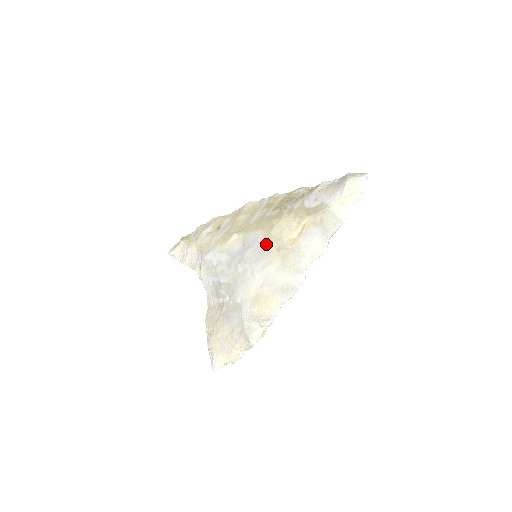
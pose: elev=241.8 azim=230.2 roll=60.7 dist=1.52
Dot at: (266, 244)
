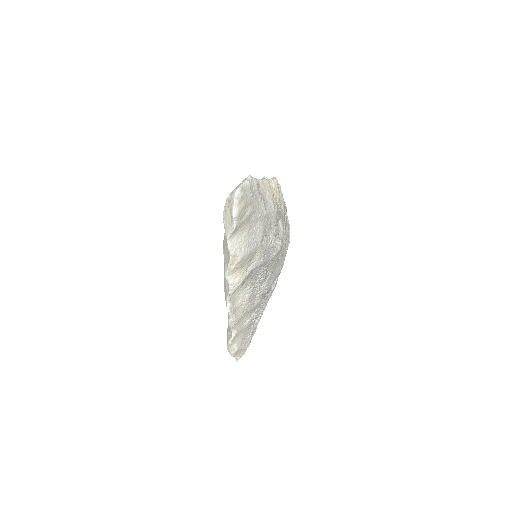
Dot at: occluded
